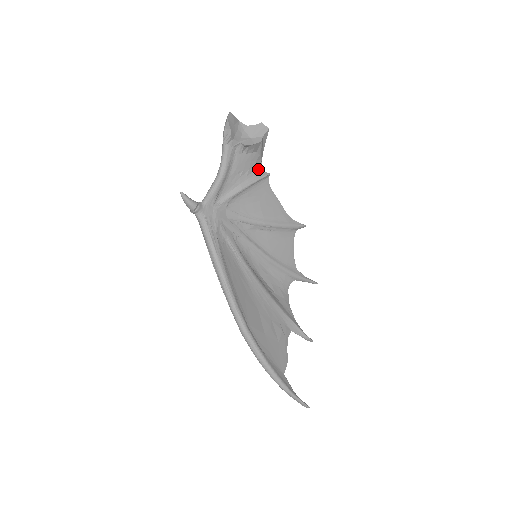
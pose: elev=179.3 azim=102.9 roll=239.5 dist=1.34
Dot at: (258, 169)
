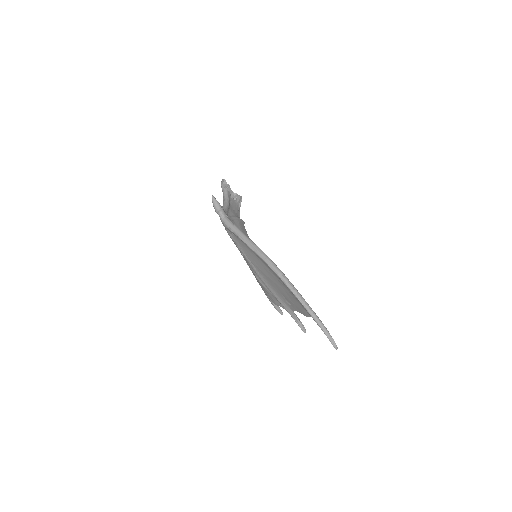
Dot at: (239, 217)
